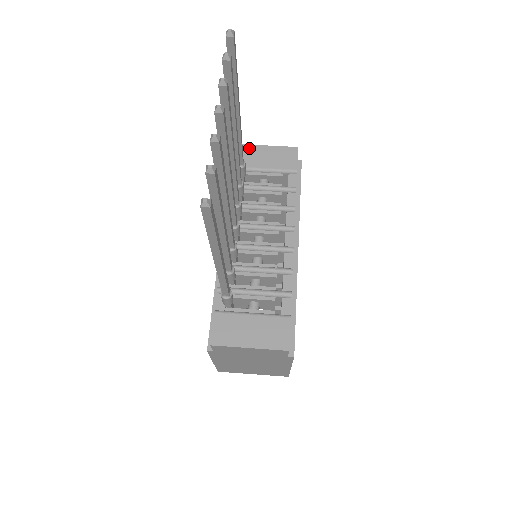
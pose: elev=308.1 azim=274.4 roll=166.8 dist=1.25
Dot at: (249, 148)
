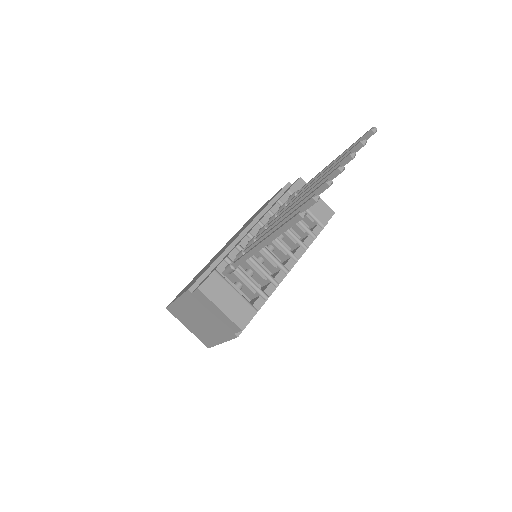
Dot at: occluded
